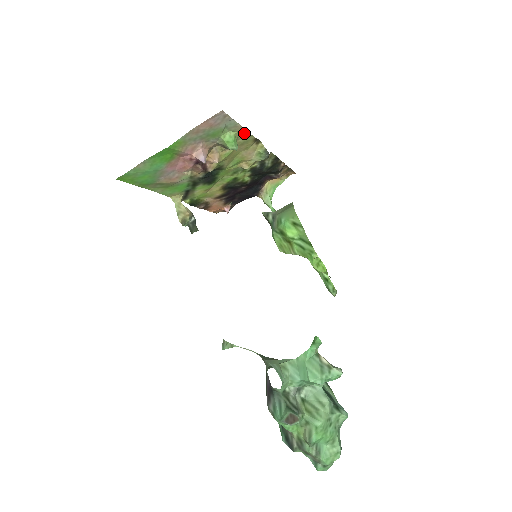
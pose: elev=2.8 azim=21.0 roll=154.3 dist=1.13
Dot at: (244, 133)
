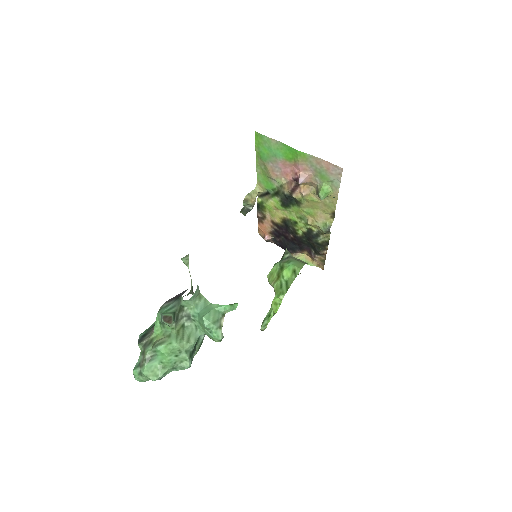
Dot at: (334, 199)
